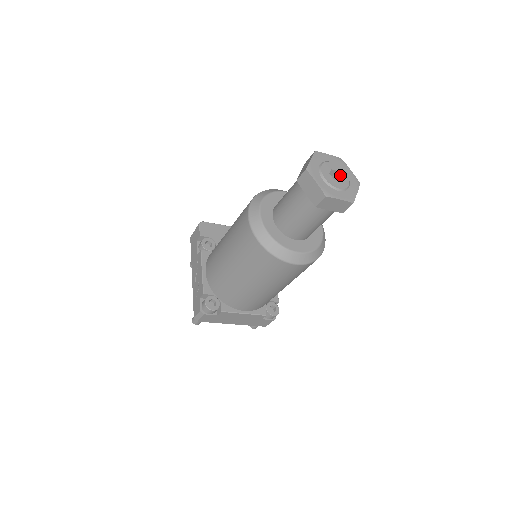
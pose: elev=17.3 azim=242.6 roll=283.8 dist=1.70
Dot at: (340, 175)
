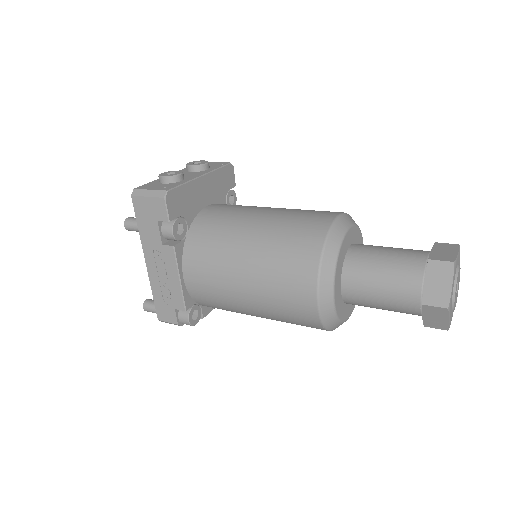
Dot at: (458, 282)
